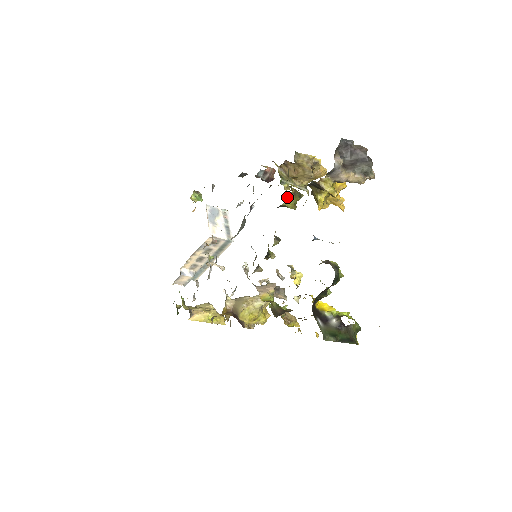
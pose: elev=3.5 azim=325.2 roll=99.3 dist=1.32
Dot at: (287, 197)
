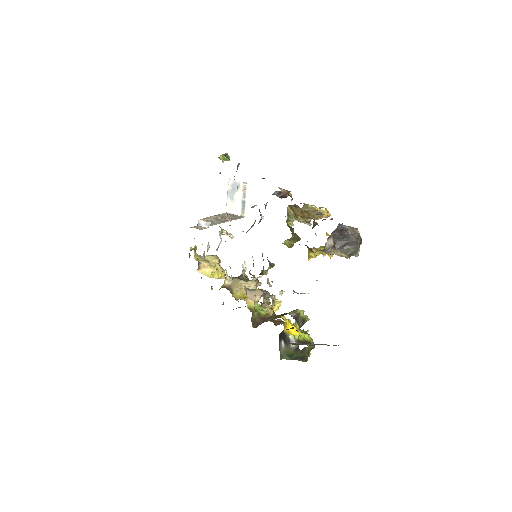
Dot at: (287, 240)
